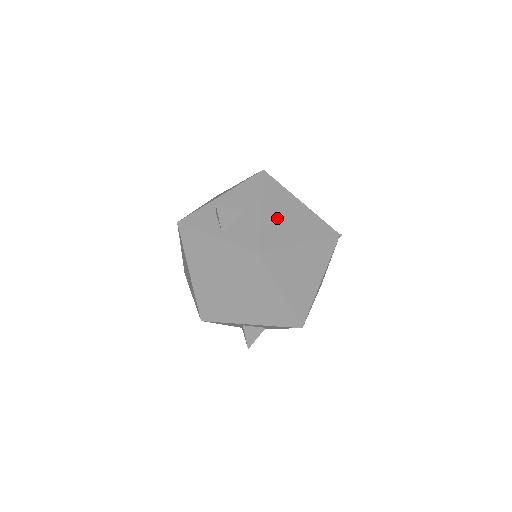
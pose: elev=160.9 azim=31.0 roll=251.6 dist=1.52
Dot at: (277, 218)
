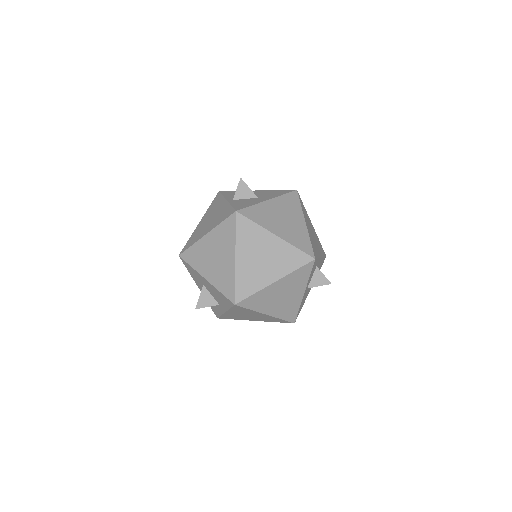
Dot at: (274, 212)
